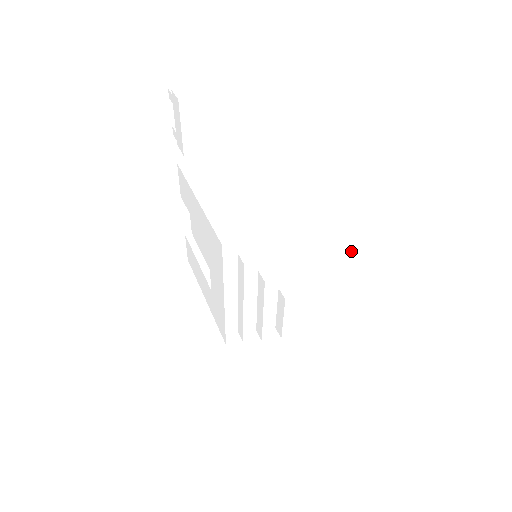
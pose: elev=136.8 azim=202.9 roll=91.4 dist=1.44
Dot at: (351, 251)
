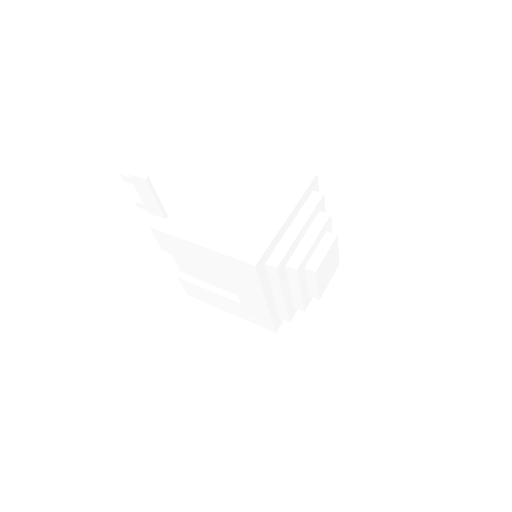
Dot at: occluded
